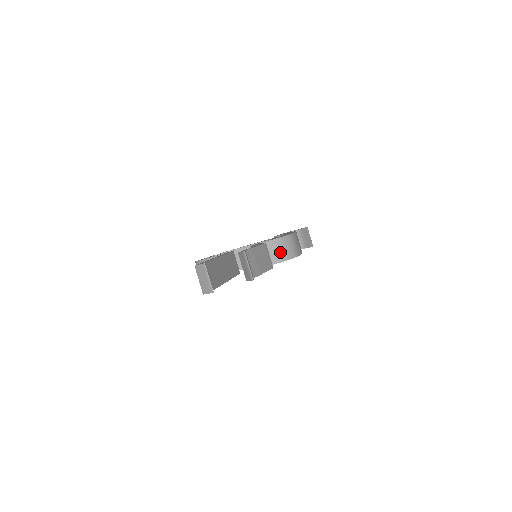
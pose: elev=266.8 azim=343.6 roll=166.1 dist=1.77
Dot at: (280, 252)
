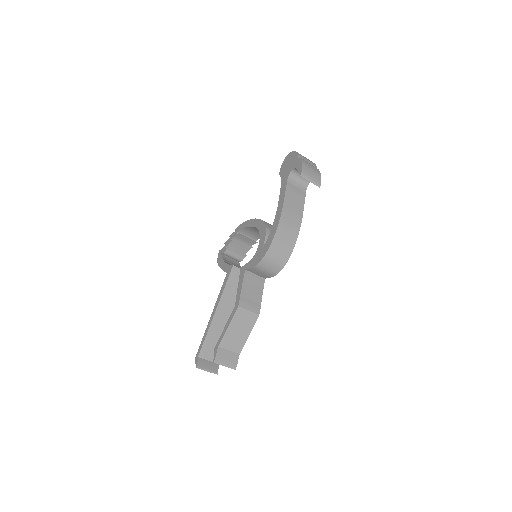
Dot at: (266, 272)
